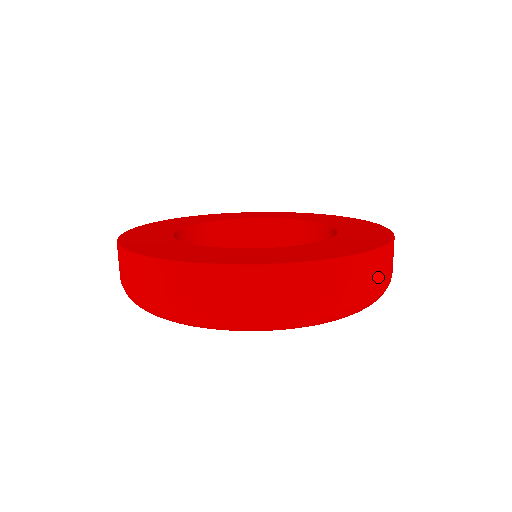
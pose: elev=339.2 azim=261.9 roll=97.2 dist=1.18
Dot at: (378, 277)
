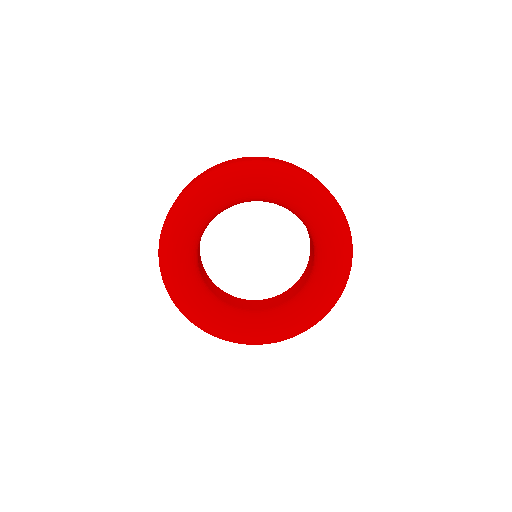
Dot at: occluded
